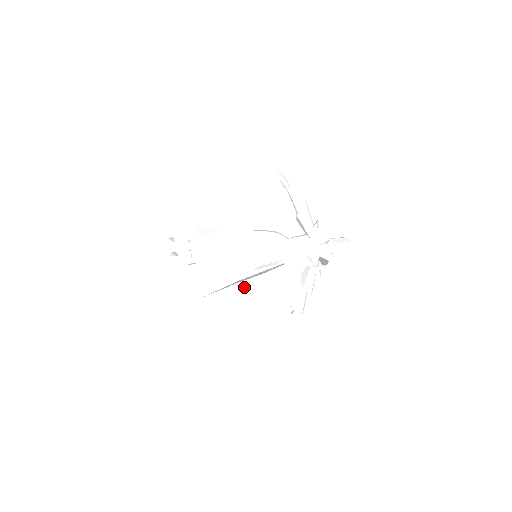
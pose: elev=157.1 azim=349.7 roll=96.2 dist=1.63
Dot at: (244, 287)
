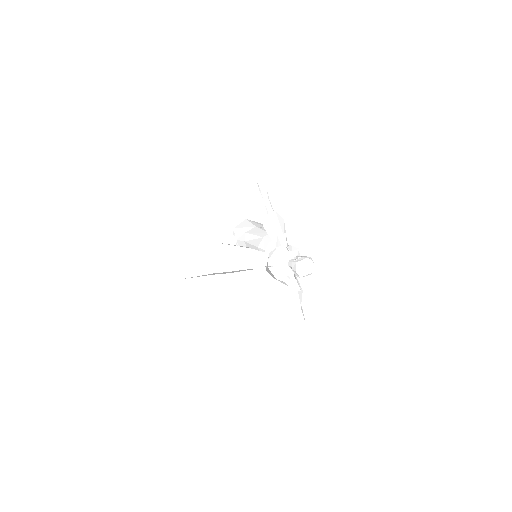
Dot at: (216, 280)
